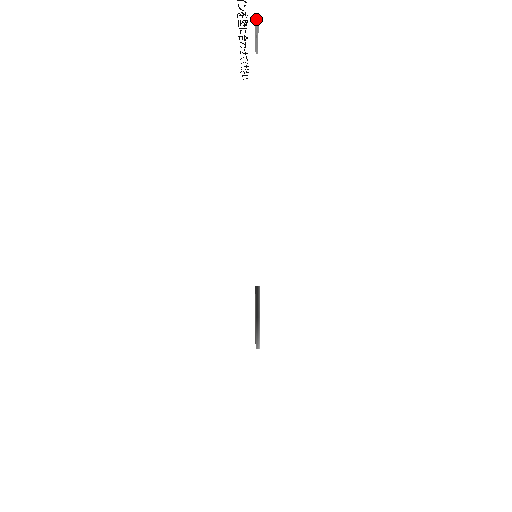
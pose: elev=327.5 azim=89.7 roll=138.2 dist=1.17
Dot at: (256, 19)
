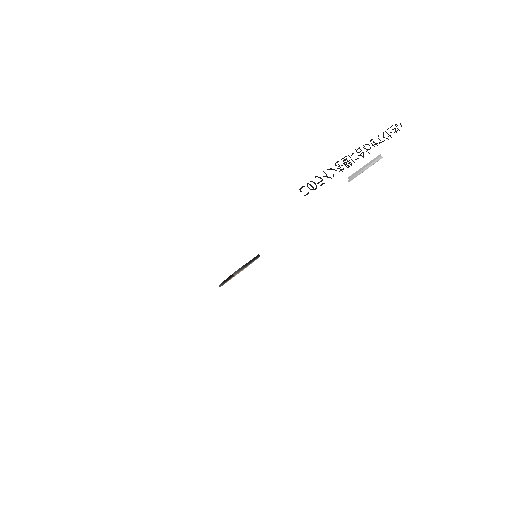
Dot at: (350, 178)
